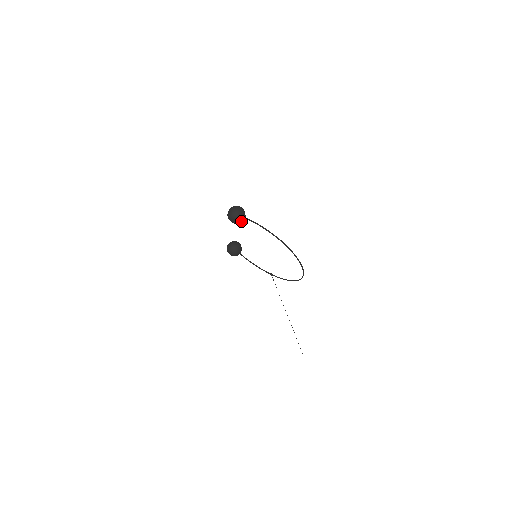
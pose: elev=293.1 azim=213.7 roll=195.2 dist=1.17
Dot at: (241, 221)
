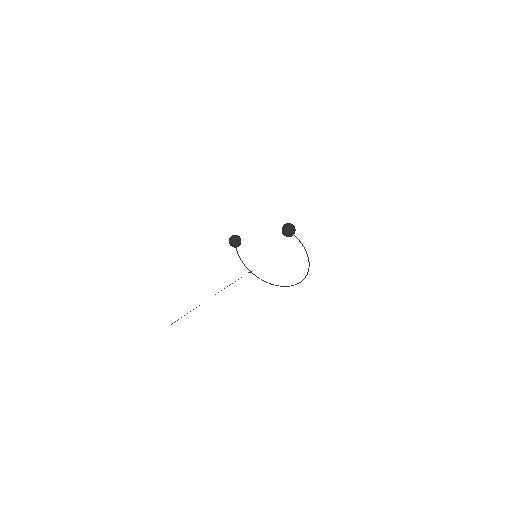
Dot at: (290, 236)
